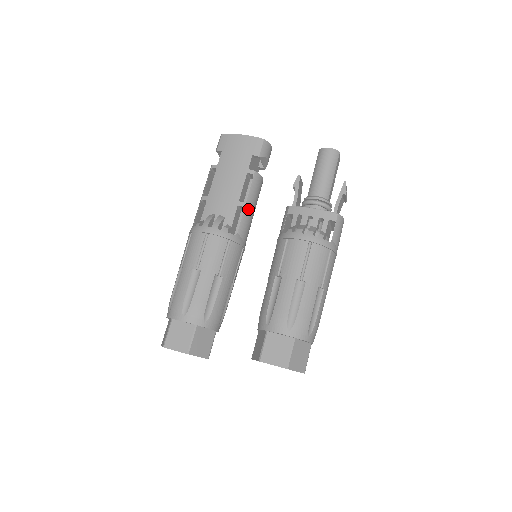
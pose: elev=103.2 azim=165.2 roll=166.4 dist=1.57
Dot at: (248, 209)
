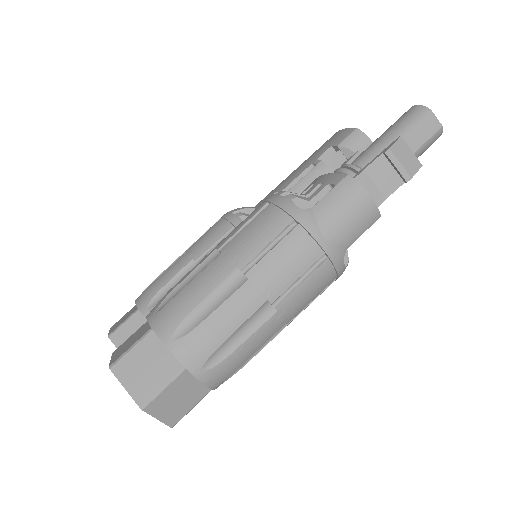
Dot at: occluded
